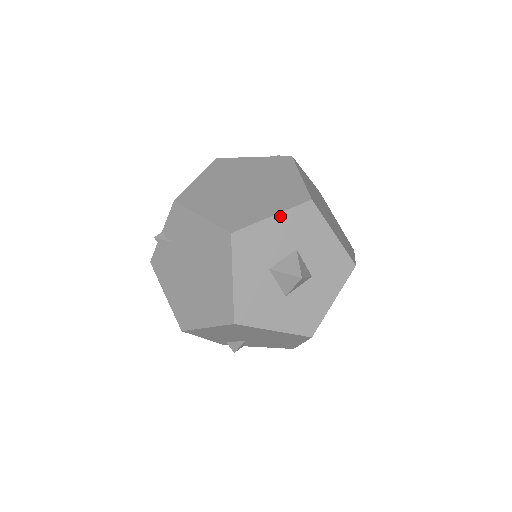
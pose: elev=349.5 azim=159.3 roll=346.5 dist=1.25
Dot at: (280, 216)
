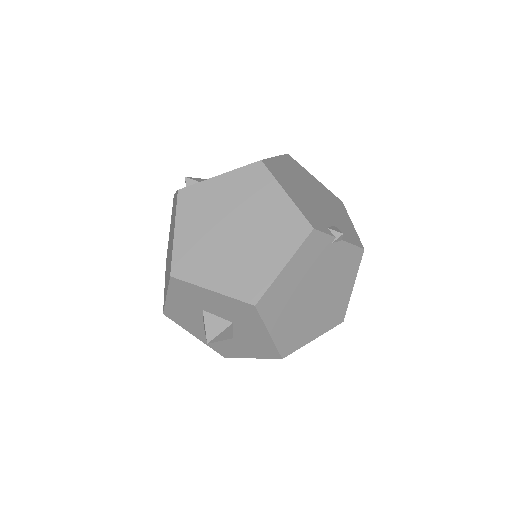
Dot at: (170, 295)
